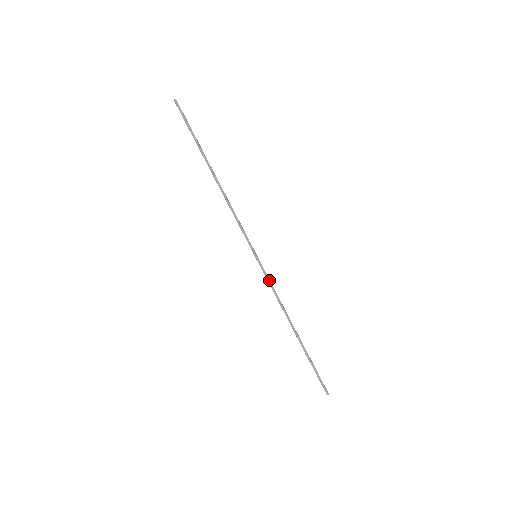
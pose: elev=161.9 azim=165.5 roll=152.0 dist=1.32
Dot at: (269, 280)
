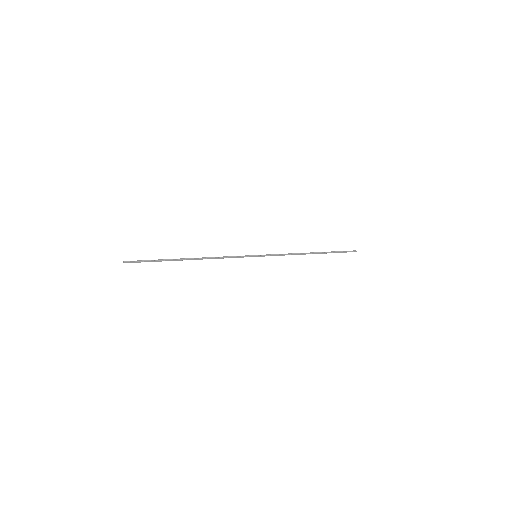
Dot at: (275, 255)
